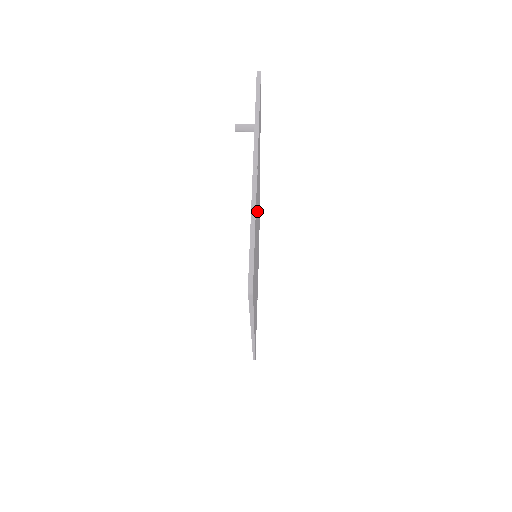
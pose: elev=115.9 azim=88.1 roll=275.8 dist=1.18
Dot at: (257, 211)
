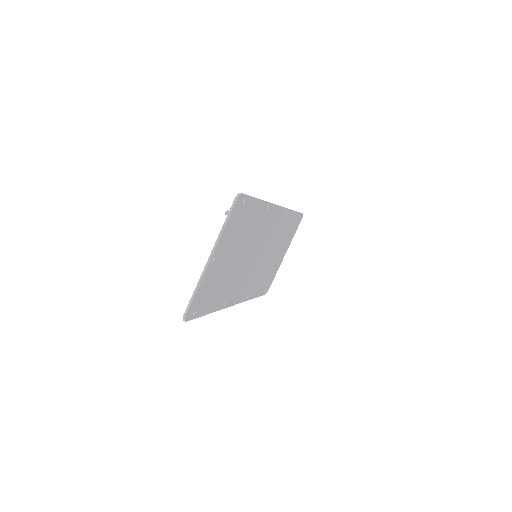
Dot at: (232, 258)
